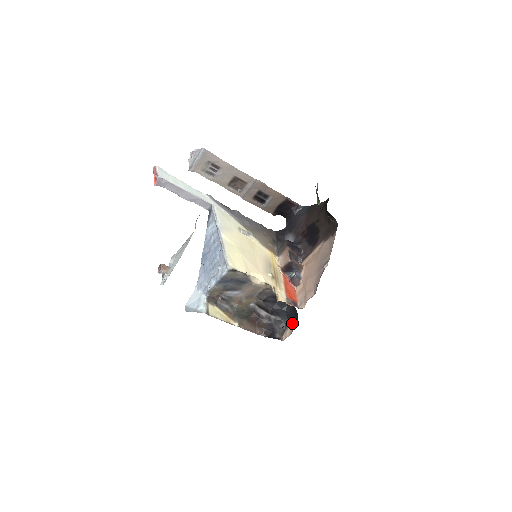
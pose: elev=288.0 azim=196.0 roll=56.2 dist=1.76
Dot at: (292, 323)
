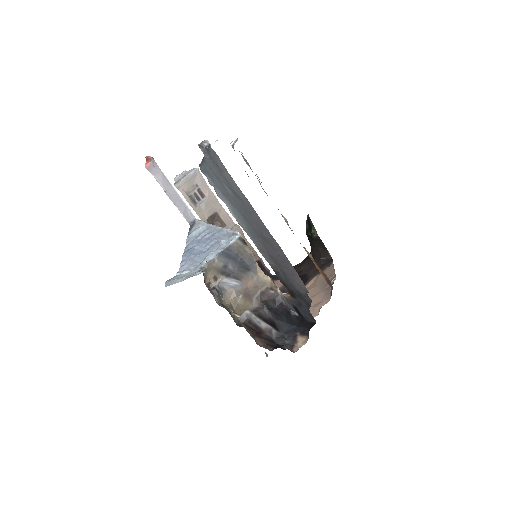
Dot at: (304, 333)
